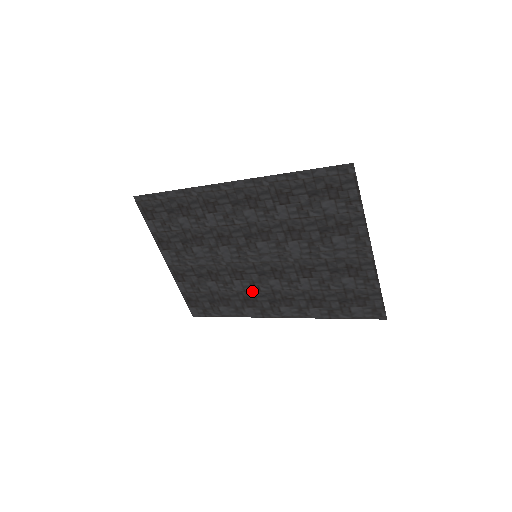
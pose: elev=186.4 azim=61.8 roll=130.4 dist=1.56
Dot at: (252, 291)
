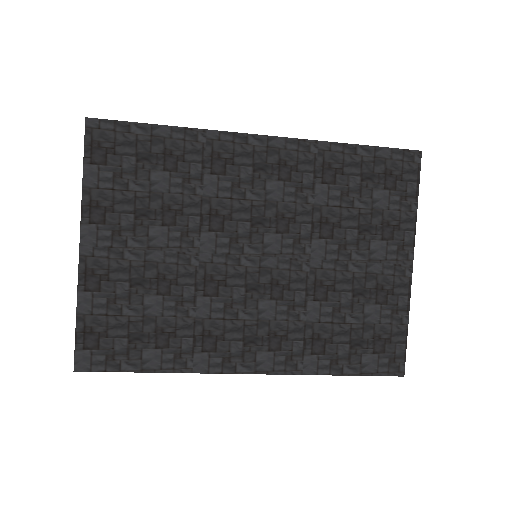
Dot at: (223, 319)
